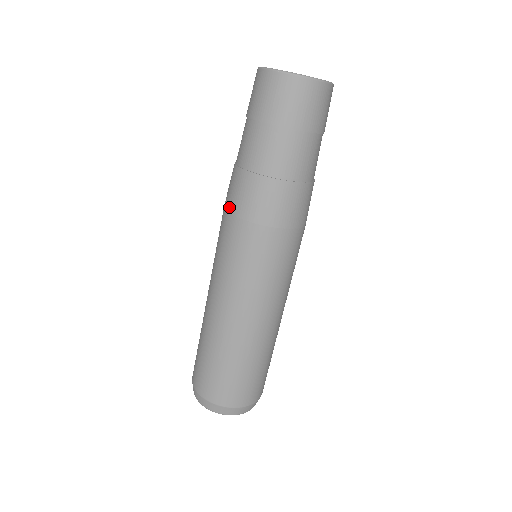
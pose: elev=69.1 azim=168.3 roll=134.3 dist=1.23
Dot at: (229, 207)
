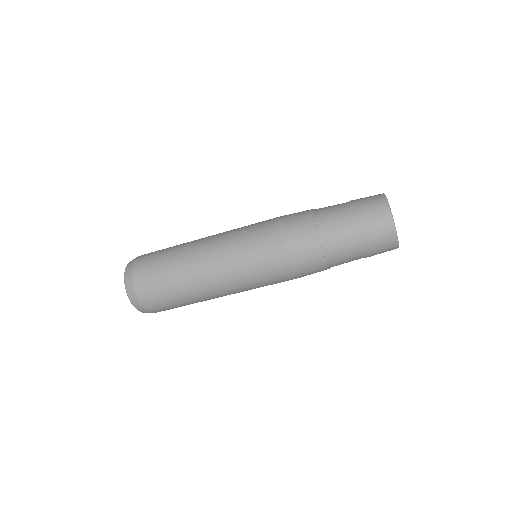
Dot at: (289, 251)
